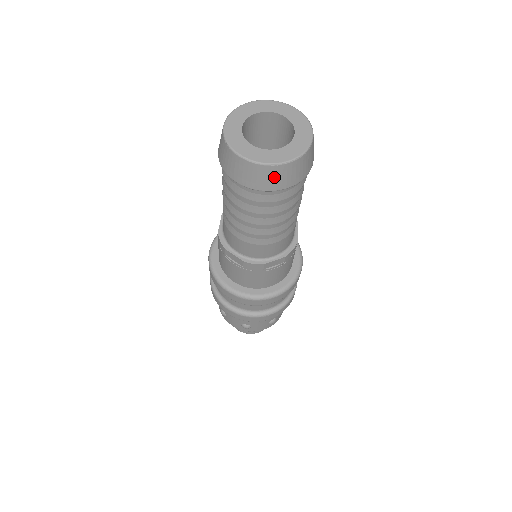
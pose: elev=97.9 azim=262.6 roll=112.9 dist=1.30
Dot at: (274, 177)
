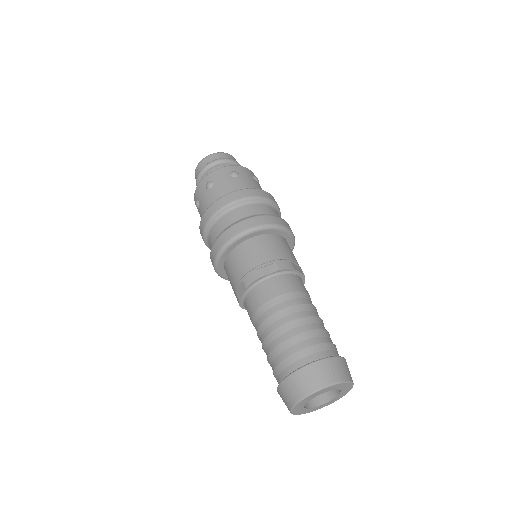
Dot at: occluded
